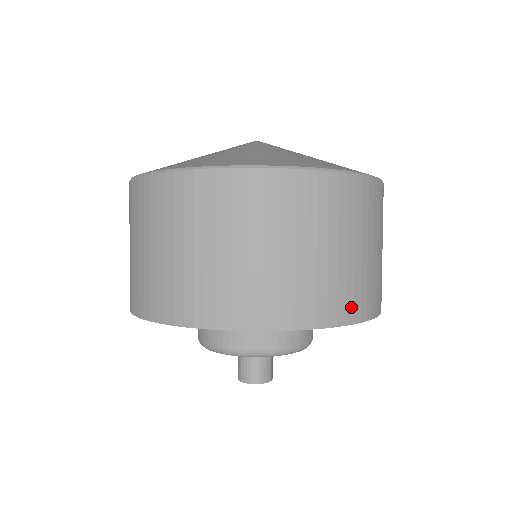
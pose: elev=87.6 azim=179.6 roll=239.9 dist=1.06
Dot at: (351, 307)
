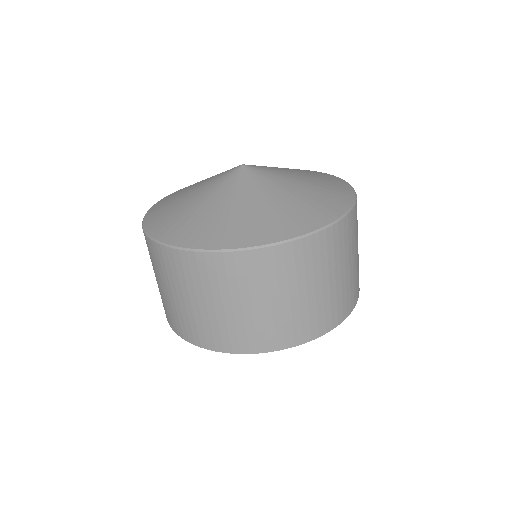
Dot at: (291, 336)
